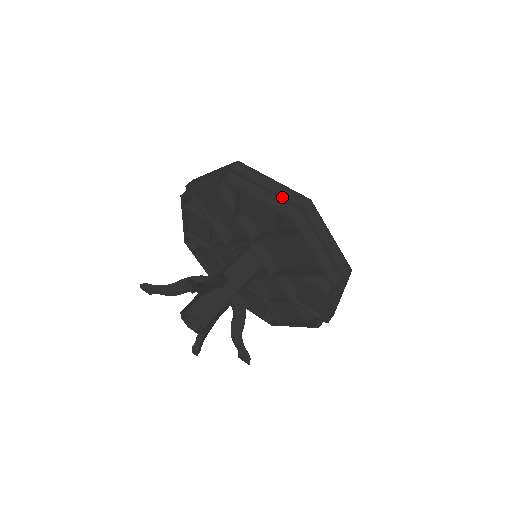
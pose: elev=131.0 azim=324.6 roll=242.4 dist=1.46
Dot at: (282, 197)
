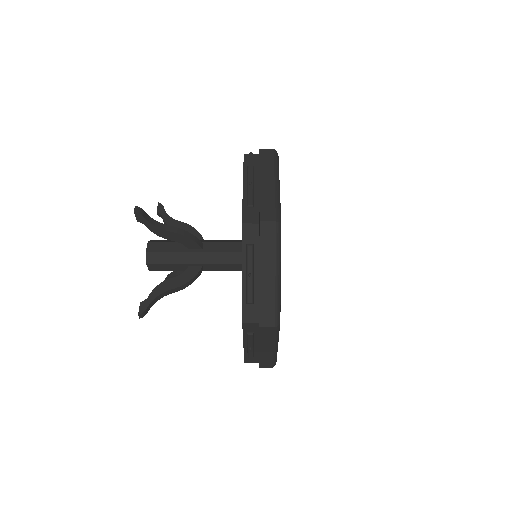
Dot at: (259, 200)
